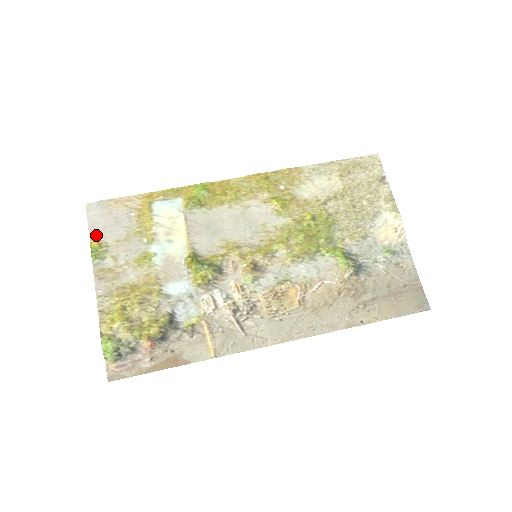
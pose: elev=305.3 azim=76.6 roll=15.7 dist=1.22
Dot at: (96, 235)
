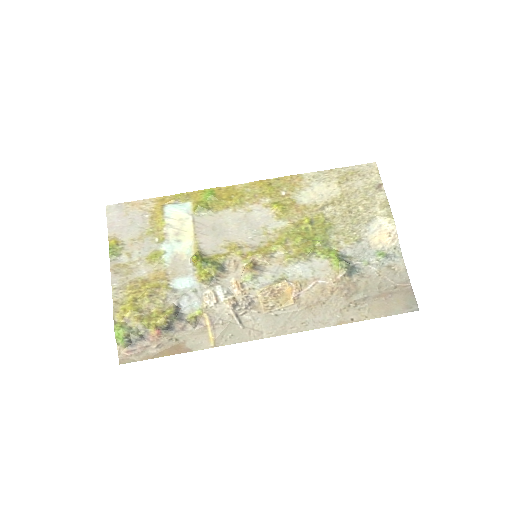
Dot at: (114, 234)
